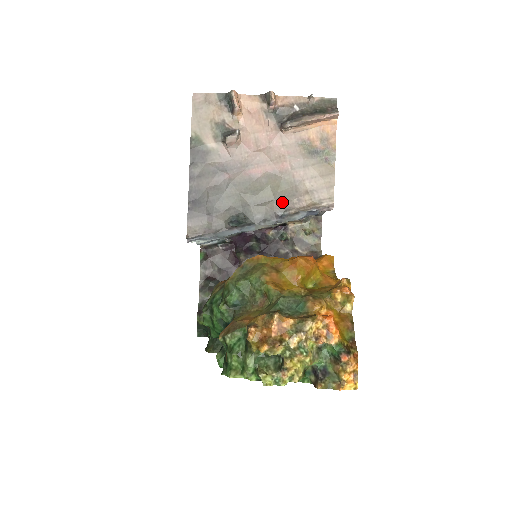
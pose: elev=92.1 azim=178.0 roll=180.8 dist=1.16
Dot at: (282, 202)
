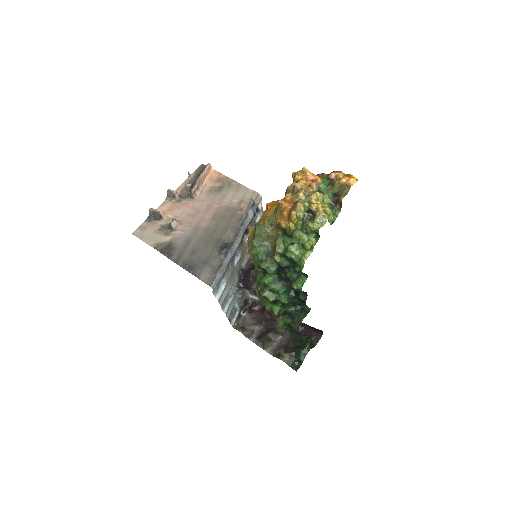
Dot at: (234, 219)
